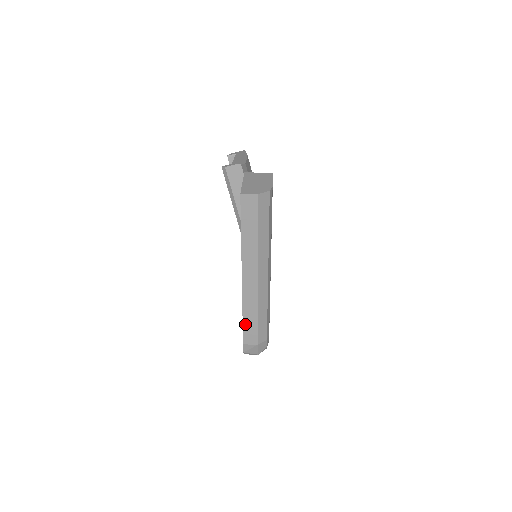
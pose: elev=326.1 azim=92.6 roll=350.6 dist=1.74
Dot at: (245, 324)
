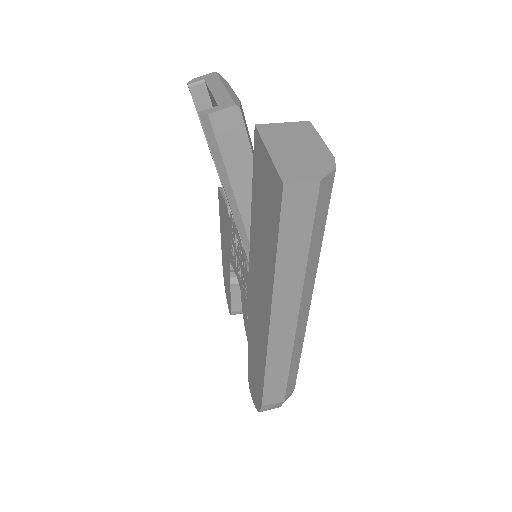
Dot at: (268, 382)
